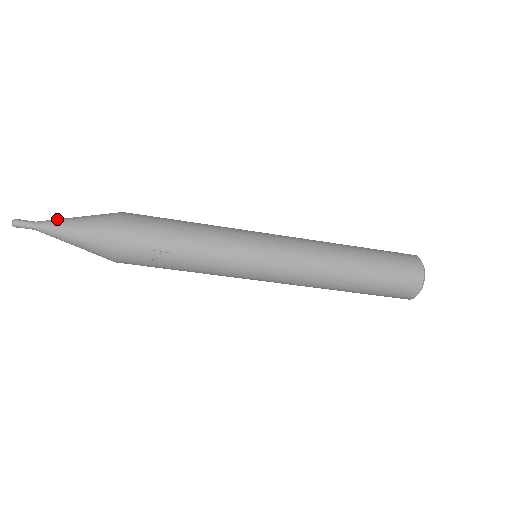
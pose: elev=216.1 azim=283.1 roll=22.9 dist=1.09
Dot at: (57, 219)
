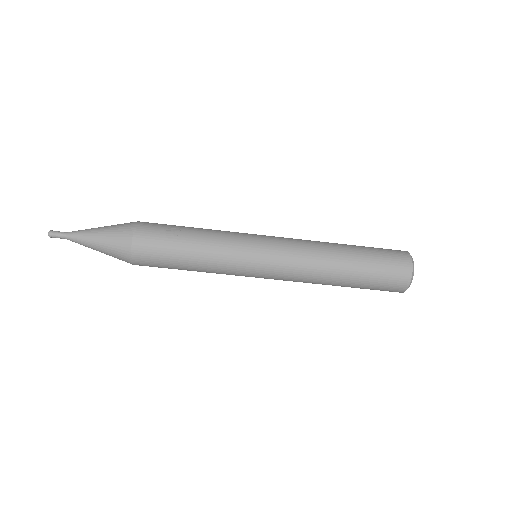
Dot at: occluded
